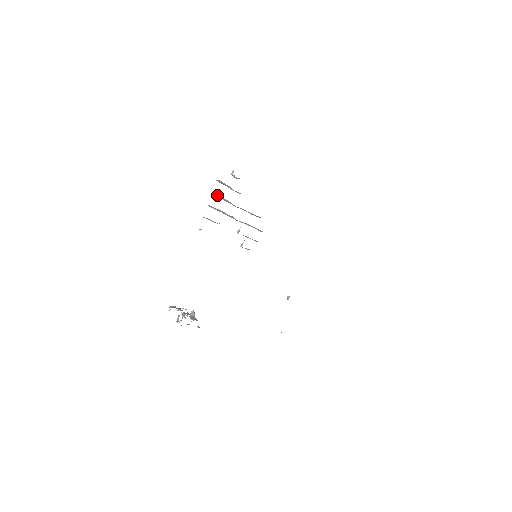
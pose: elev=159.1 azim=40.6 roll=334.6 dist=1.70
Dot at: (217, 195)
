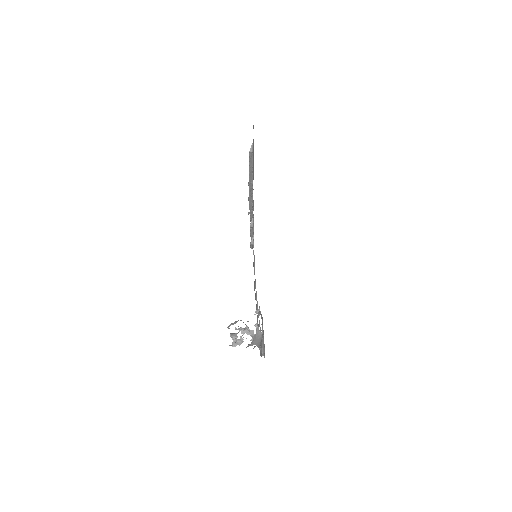
Dot at: (251, 172)
